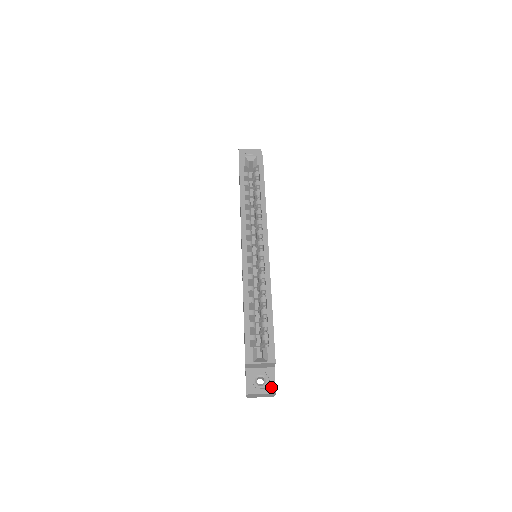
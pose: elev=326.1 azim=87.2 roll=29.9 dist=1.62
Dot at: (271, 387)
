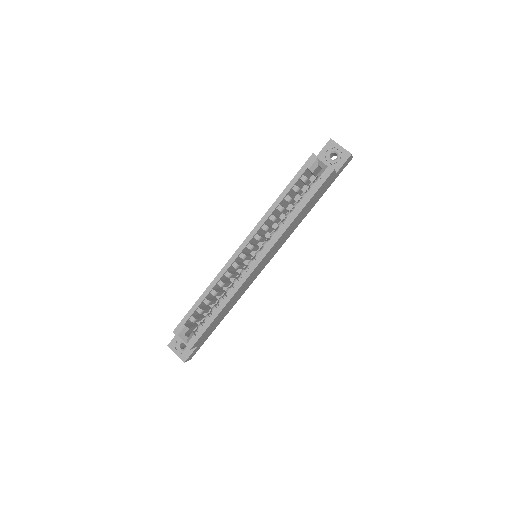
Dot at: (185, 356)
